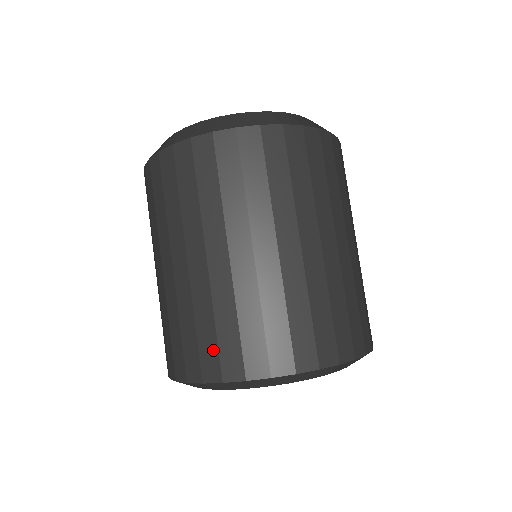
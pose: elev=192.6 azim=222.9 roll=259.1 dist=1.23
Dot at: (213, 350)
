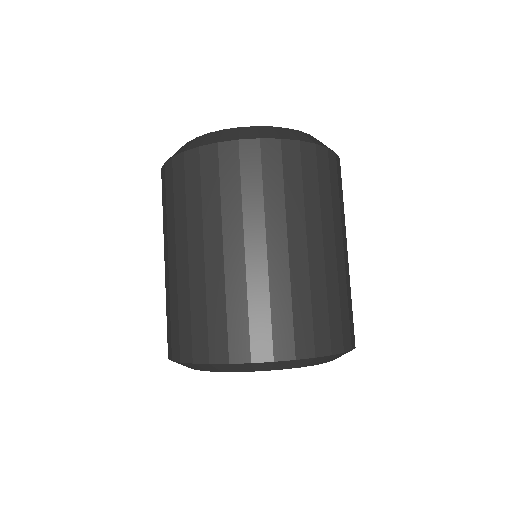
Dot at: (308, 328)
